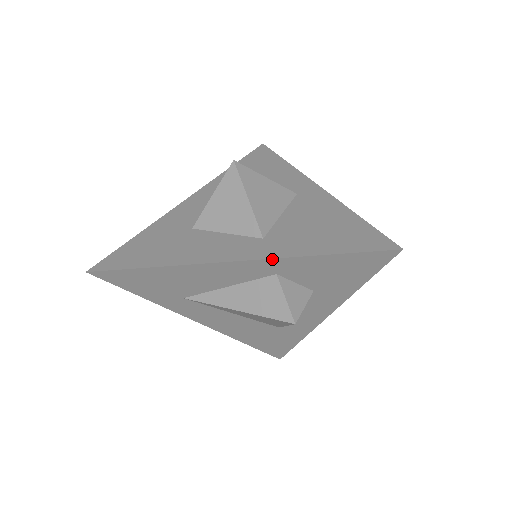
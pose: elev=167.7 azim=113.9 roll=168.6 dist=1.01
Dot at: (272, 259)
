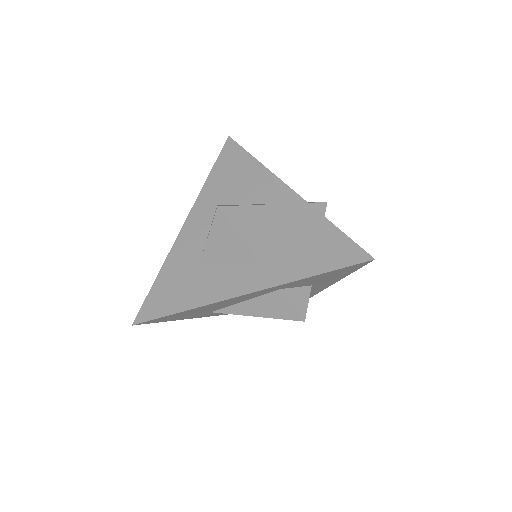
Dot at: (275, 287)
